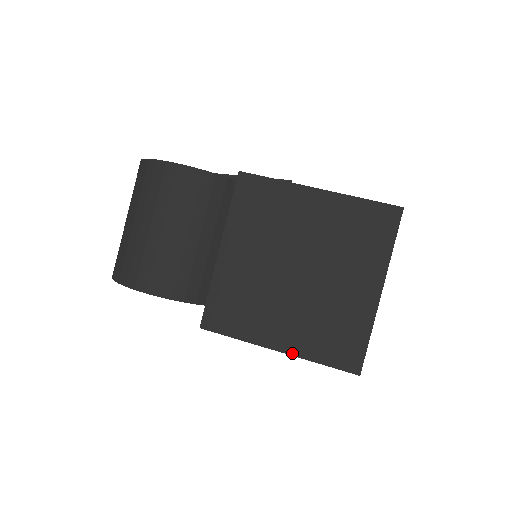
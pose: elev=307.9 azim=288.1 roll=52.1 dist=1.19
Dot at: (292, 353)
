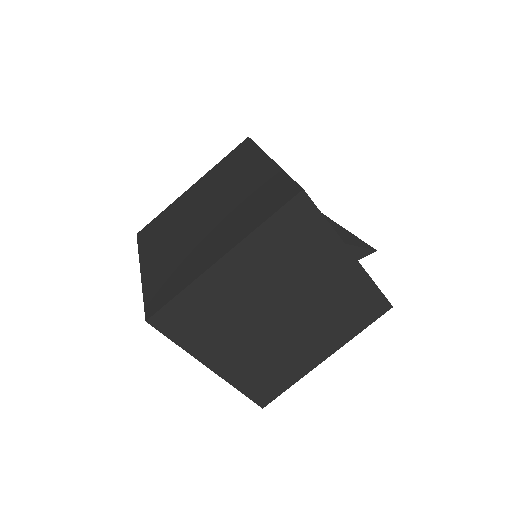
Dot at: (143, 277)
